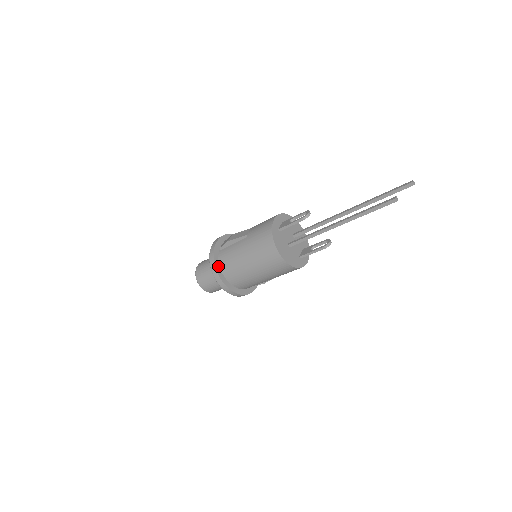
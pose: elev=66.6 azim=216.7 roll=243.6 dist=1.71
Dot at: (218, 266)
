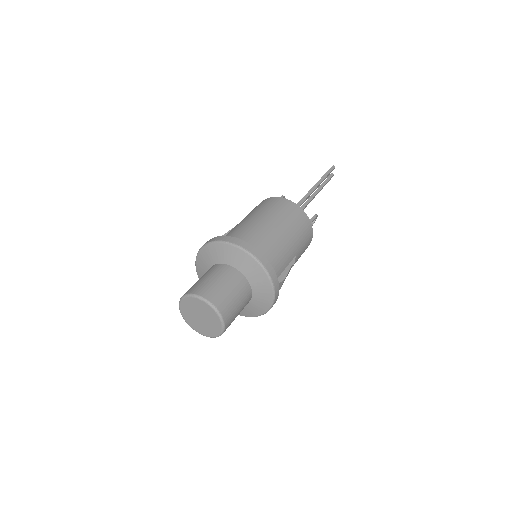
Dot at: occluded
